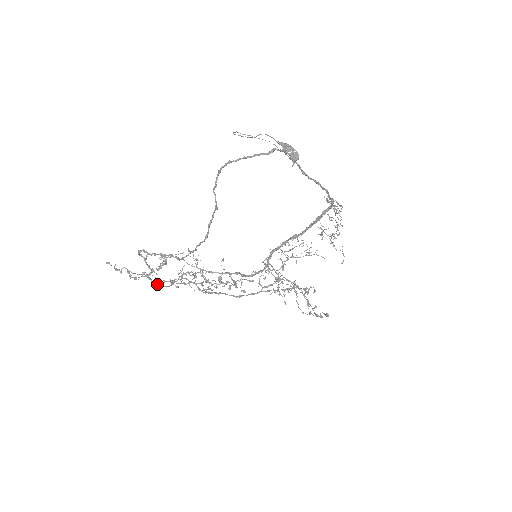
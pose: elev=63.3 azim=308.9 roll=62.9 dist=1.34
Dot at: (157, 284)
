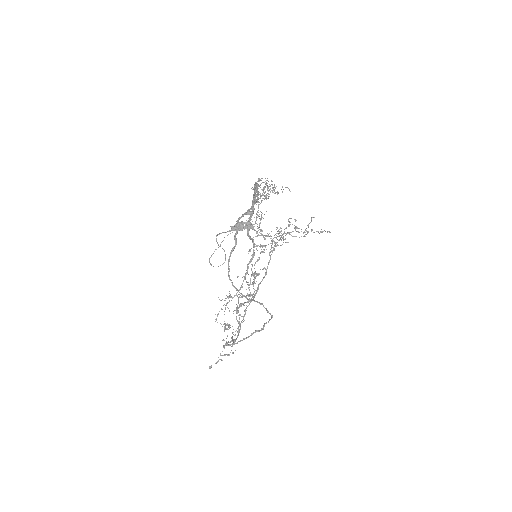
Dot at: occluded
